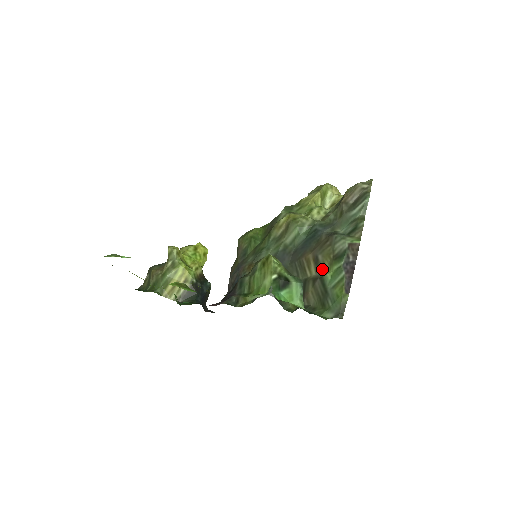
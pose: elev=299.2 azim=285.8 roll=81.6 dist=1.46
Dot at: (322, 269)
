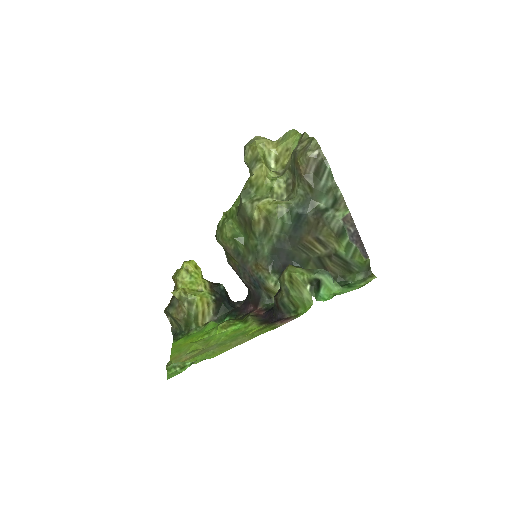
Dot at: (330, 246)
